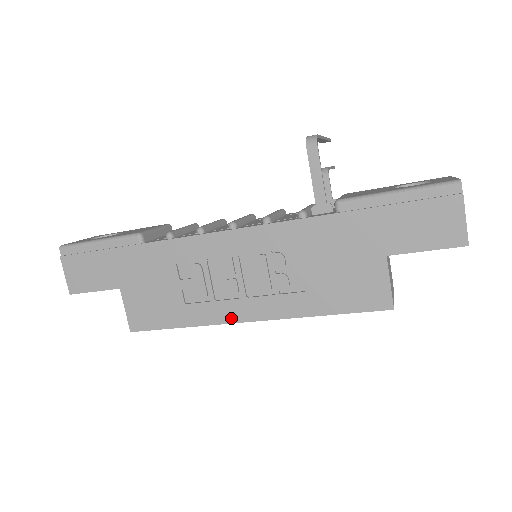
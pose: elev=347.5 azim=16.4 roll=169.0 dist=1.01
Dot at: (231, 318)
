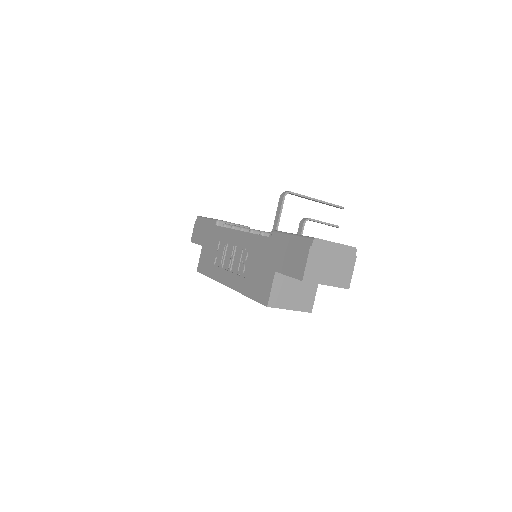
Dot at: (222, 281)
